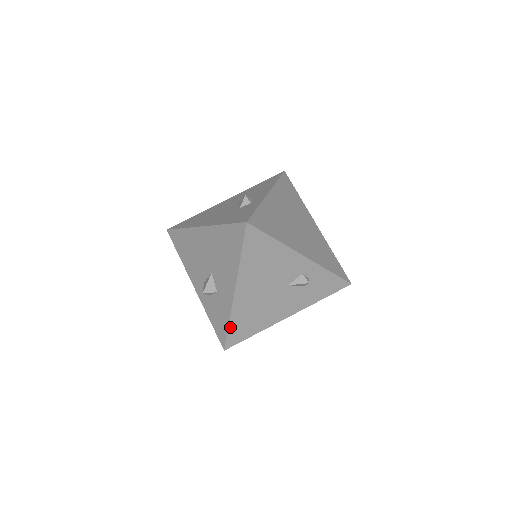
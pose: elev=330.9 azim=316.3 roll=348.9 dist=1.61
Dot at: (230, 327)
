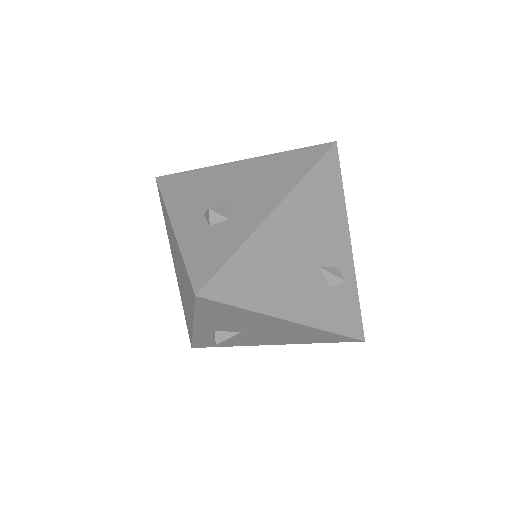
Dot at: (232, 260)
